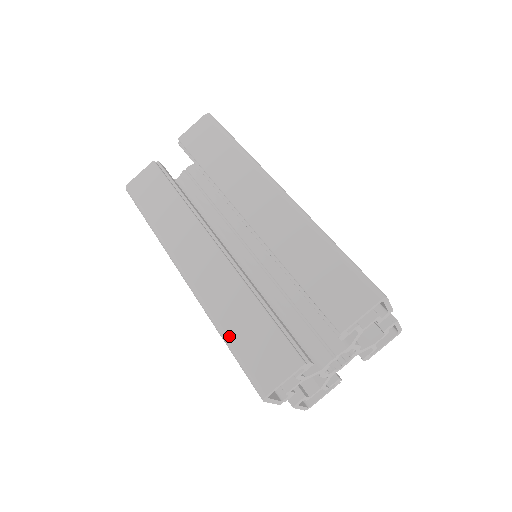
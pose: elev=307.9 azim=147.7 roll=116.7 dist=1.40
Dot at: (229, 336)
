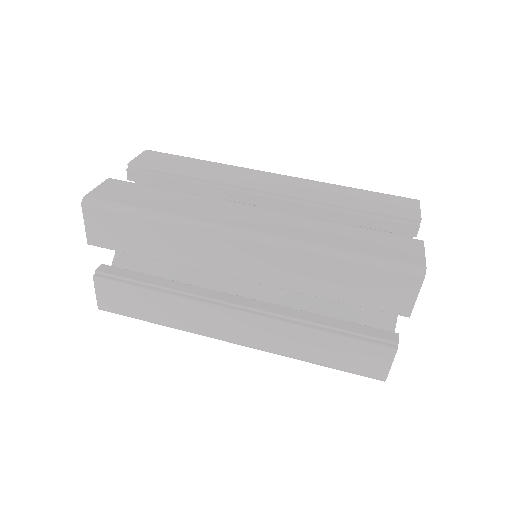
Dot at: (347, 249)
